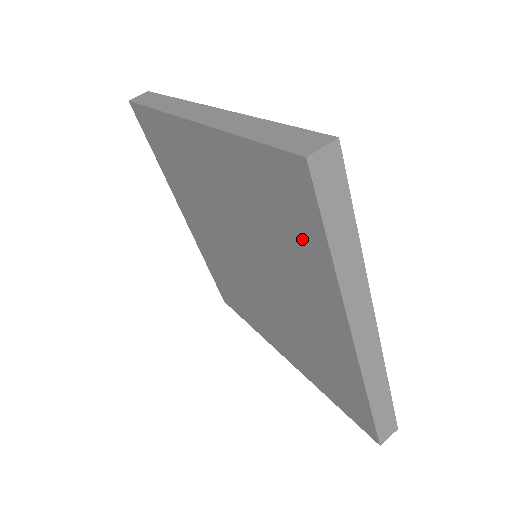
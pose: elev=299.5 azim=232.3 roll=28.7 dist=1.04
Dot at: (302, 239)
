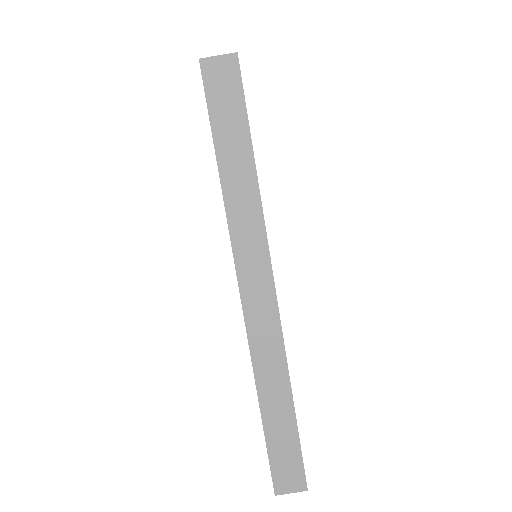
Dot at: occluded
